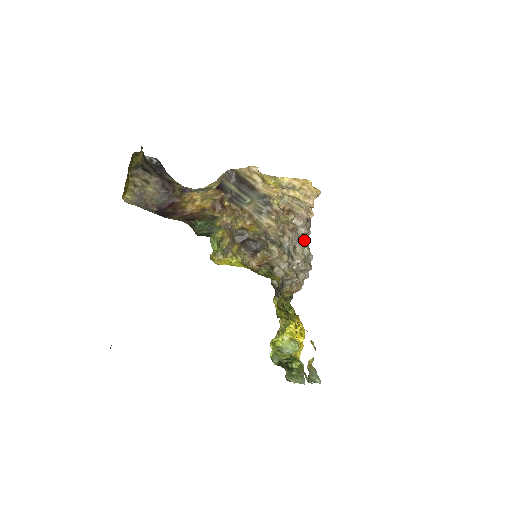
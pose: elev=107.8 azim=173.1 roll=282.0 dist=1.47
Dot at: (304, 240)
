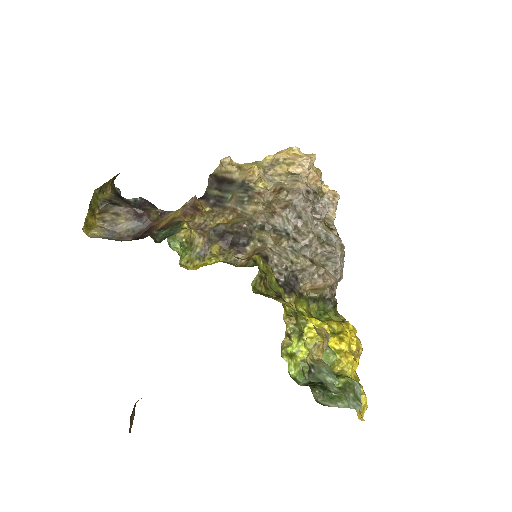
Dot at: (308, 215)
